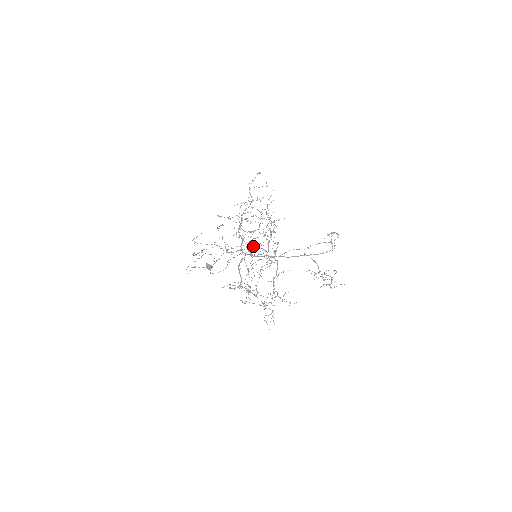
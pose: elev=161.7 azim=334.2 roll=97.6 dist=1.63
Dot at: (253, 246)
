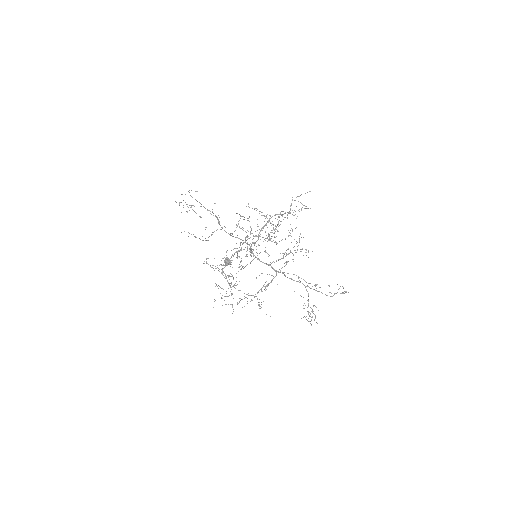
Dot at: occluded
